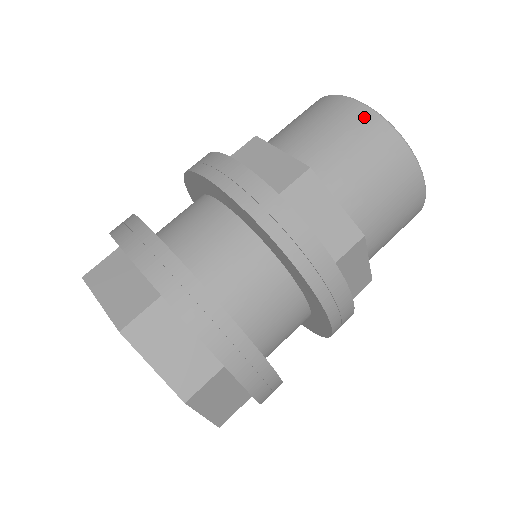
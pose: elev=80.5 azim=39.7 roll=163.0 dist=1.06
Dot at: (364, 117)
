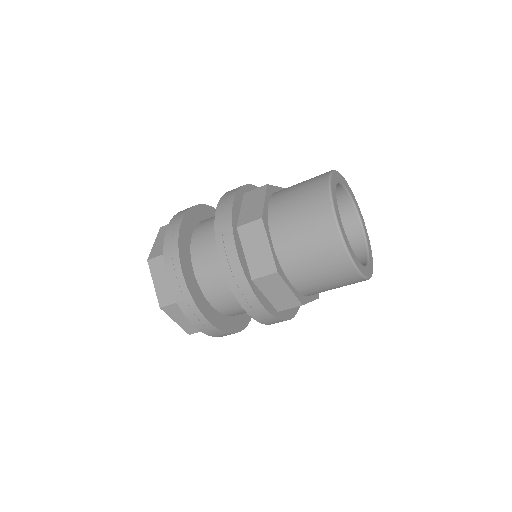
Dot at: (321, 197)
